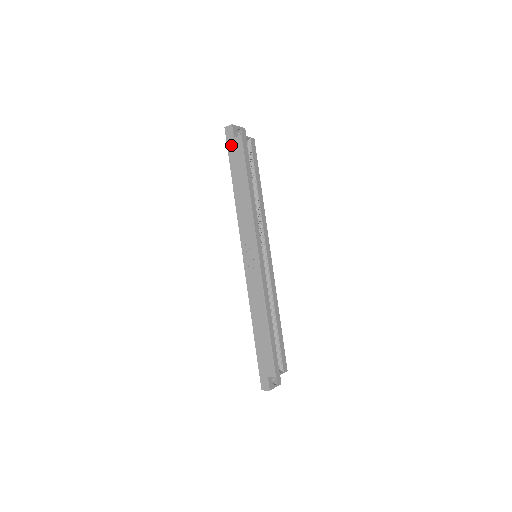
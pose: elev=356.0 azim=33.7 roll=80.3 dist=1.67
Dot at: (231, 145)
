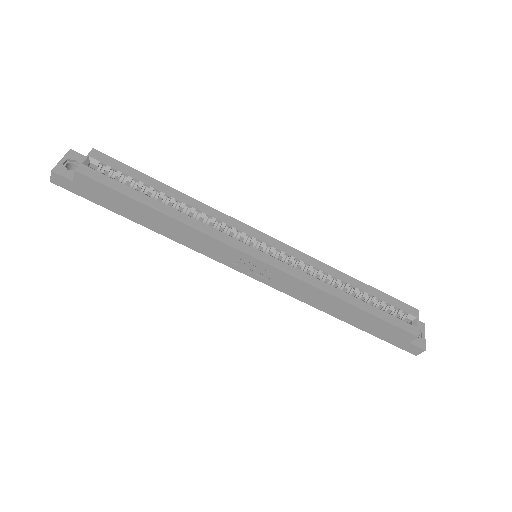
Dot at: (82, 192)
